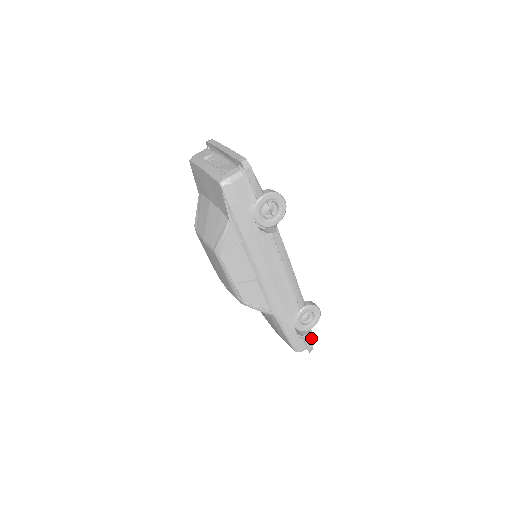
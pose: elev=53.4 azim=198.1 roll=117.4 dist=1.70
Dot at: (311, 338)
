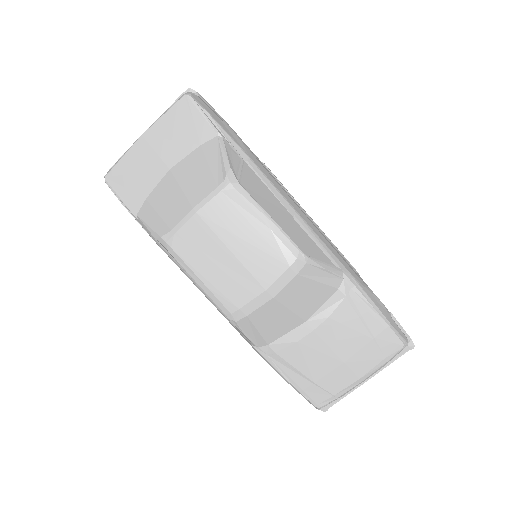
Dot at: occluded
